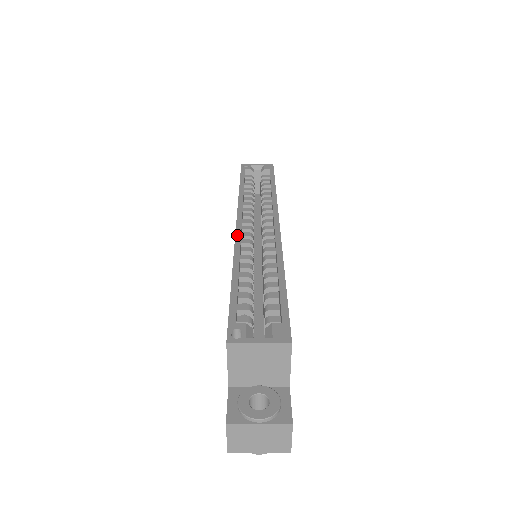
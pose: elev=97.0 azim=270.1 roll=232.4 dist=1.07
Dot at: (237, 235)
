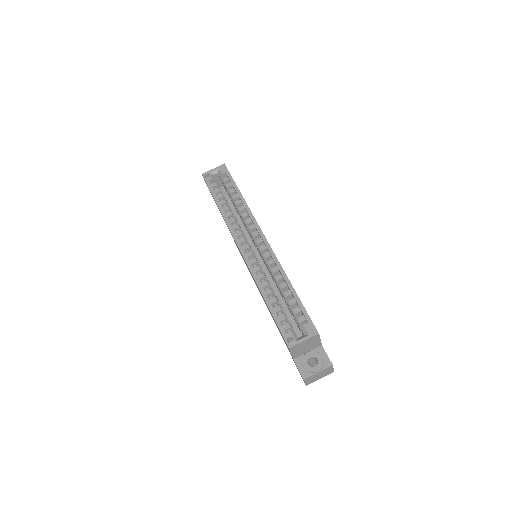
Dot at: (246, 261)
